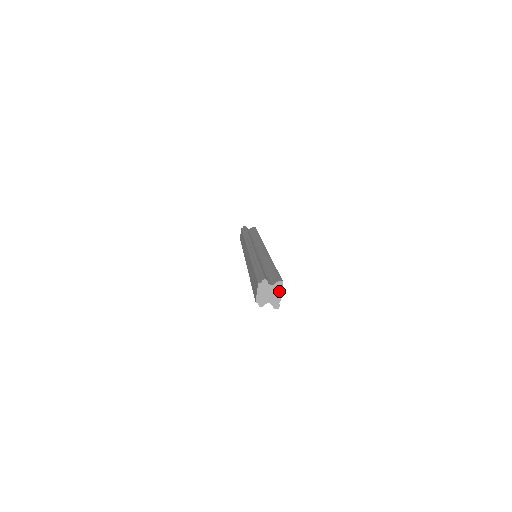
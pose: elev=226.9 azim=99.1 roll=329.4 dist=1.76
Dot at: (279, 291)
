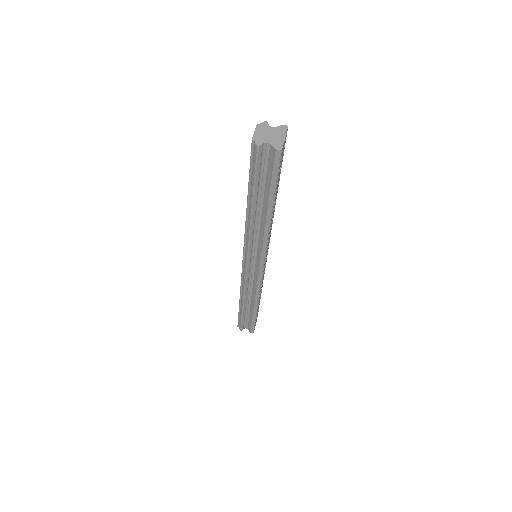
Dot at: (282, 134)
